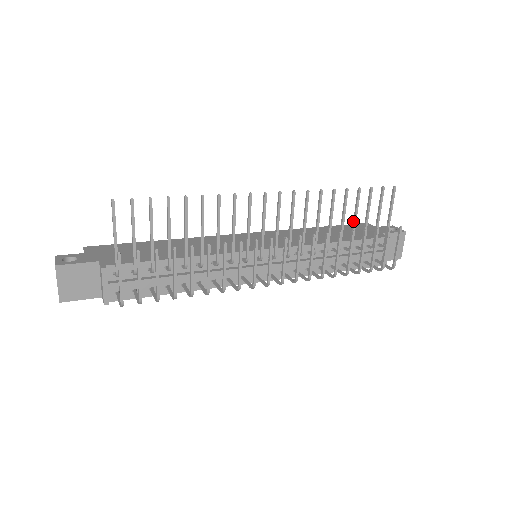
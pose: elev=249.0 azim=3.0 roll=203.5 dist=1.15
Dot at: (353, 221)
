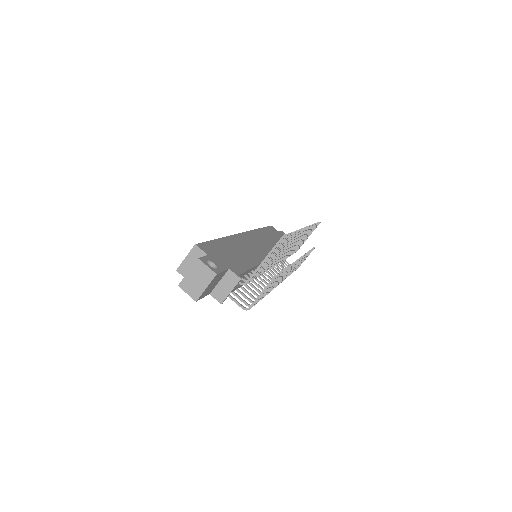
Dot at: occluded
